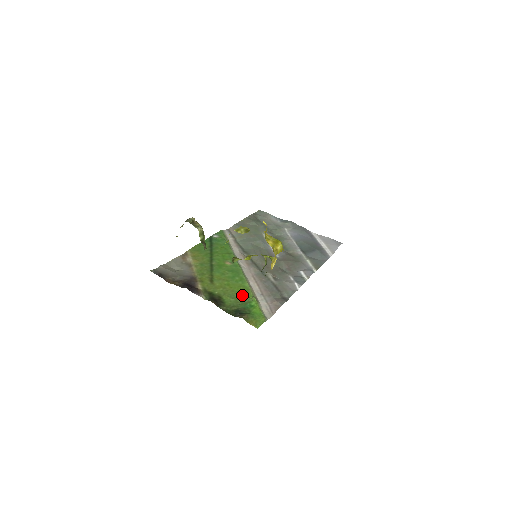
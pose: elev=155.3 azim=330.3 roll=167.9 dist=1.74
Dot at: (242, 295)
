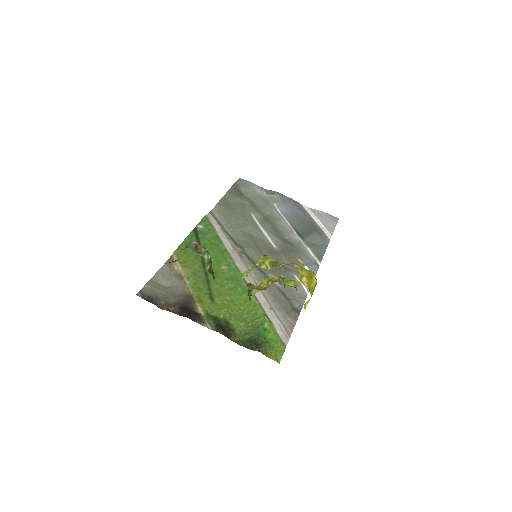
Dot at: (251, 315)
